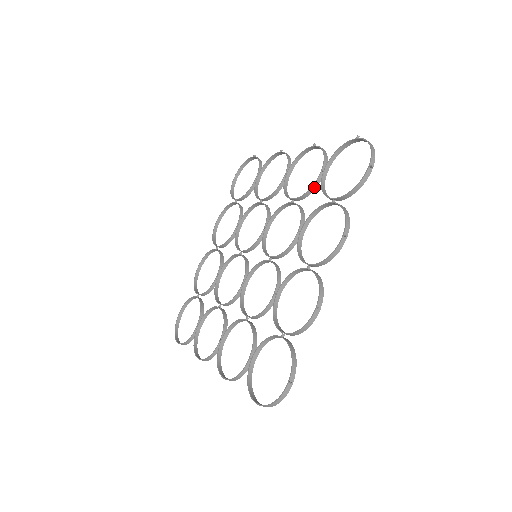
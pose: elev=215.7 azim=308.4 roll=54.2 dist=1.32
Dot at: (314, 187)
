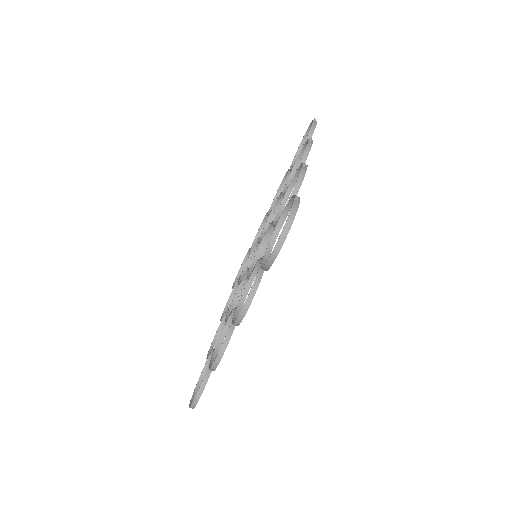
Dot at: occluded
